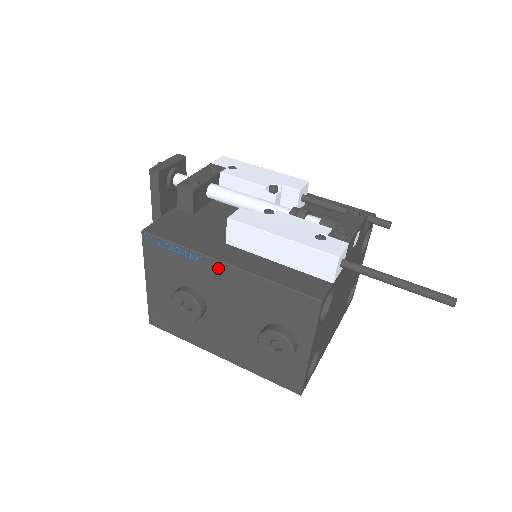
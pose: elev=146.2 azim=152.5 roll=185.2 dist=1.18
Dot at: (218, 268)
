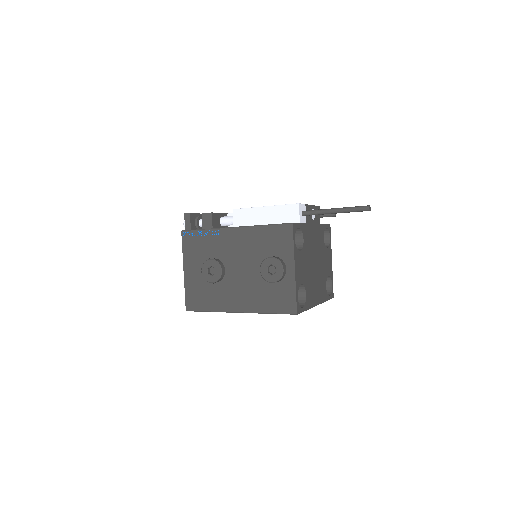
Dot at: (230, 233)
